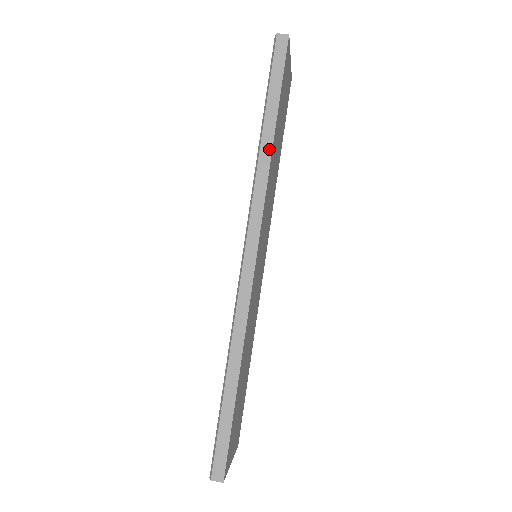
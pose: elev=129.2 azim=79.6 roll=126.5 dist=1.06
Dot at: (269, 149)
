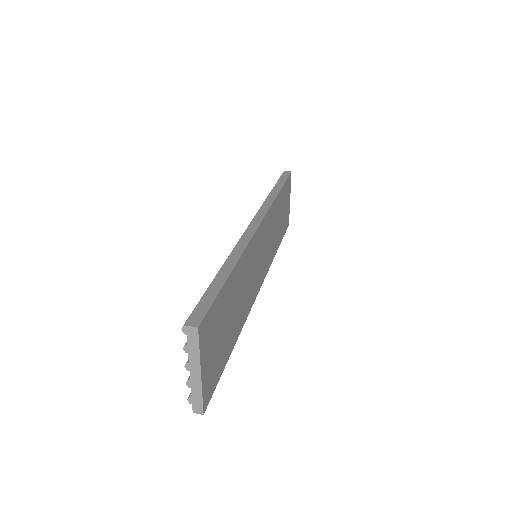
Dot at: (275, 194)
